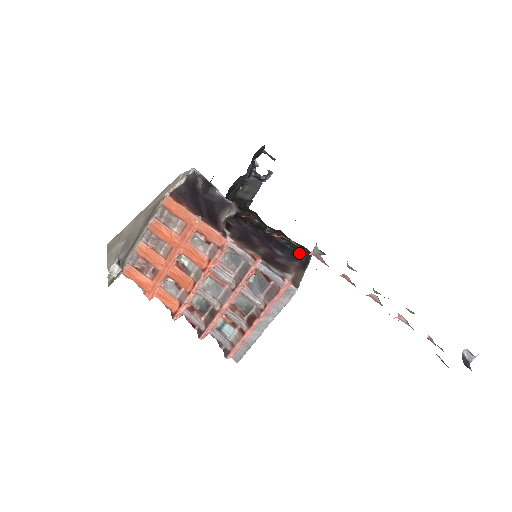
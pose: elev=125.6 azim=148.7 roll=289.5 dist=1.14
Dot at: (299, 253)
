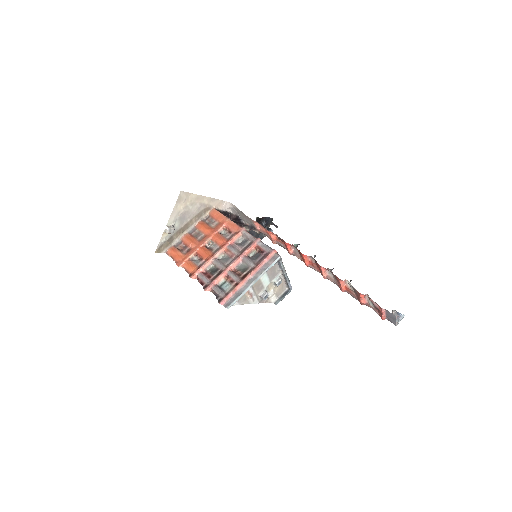
Dot at: occluded
